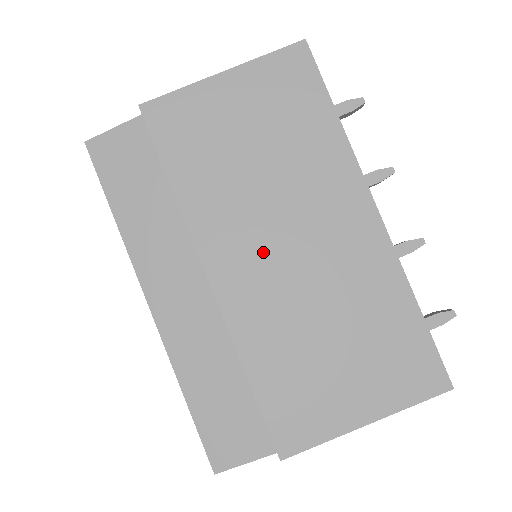
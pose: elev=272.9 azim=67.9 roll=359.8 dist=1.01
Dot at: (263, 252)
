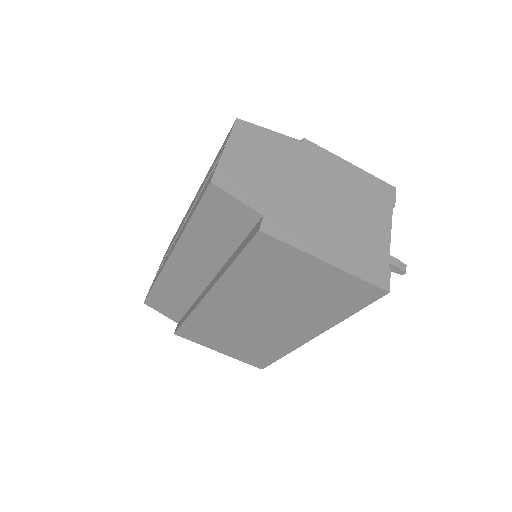
Dot at: (244, 309)
